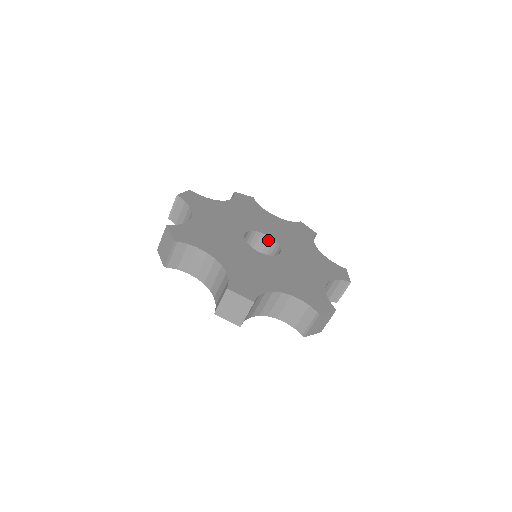
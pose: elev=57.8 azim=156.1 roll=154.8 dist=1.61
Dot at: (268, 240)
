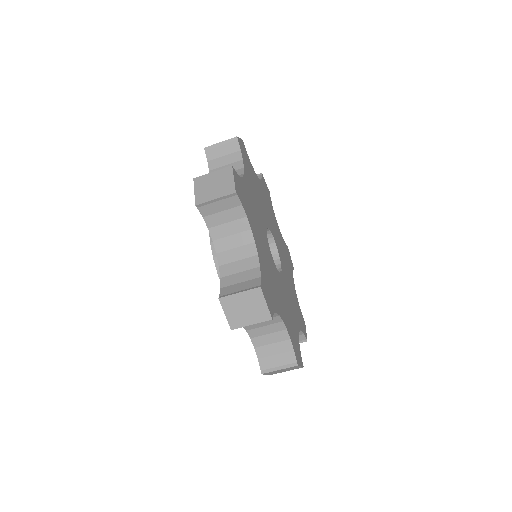
Dot at: (273, 249)
